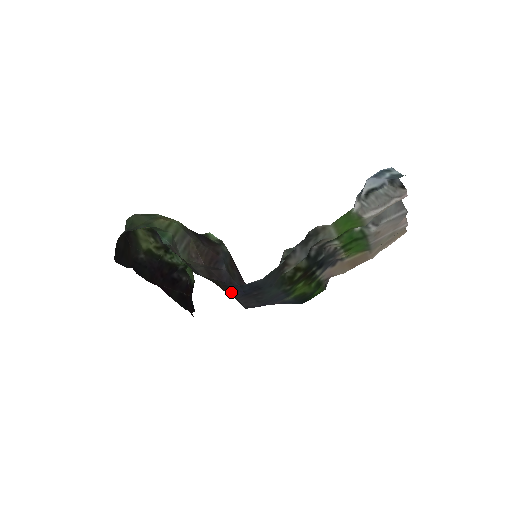
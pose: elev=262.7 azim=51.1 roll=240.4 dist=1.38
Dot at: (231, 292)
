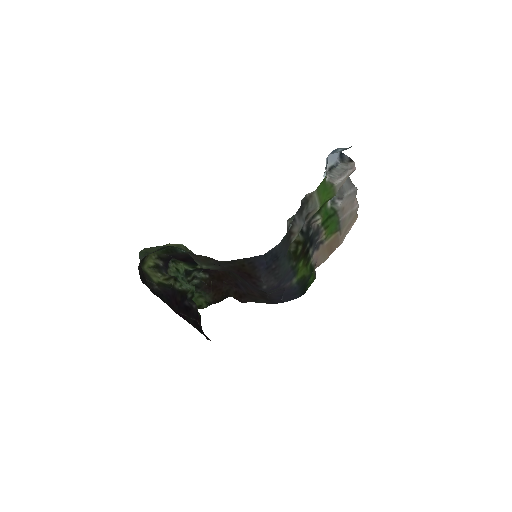
Dot at: (255, 270)
